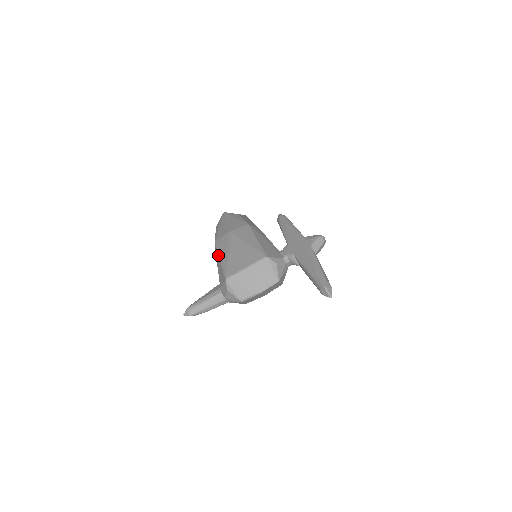
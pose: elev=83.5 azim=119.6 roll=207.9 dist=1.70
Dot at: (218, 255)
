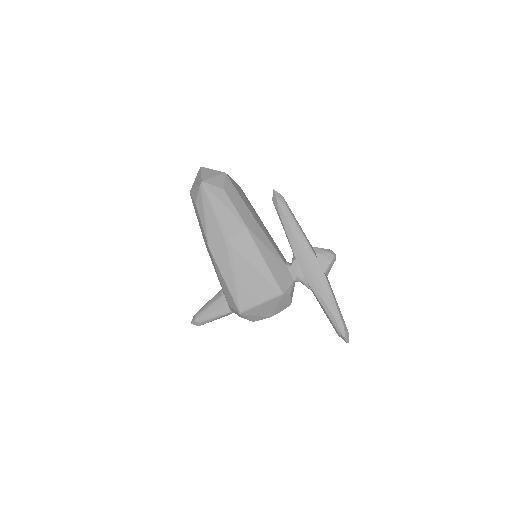
Dot at: (220, 272)
